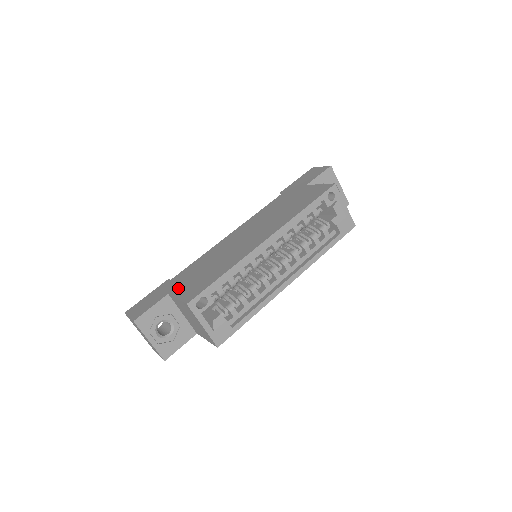
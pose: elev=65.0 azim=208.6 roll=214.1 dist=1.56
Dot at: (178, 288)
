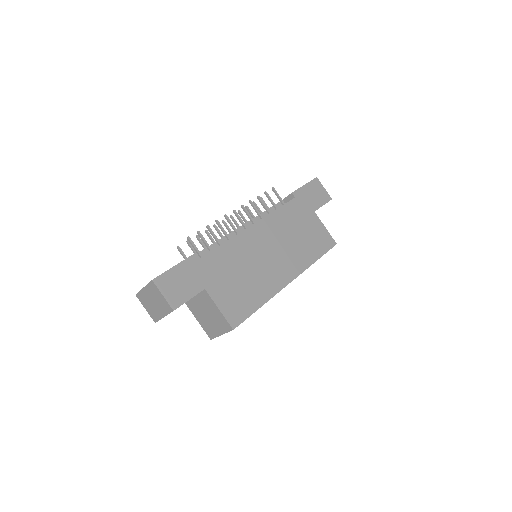
Dot at: (215, 289)
